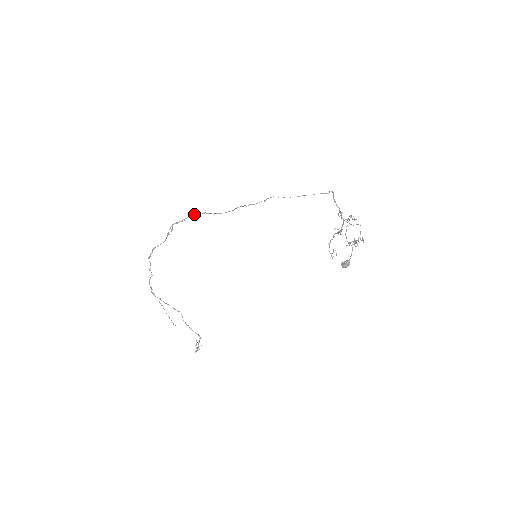
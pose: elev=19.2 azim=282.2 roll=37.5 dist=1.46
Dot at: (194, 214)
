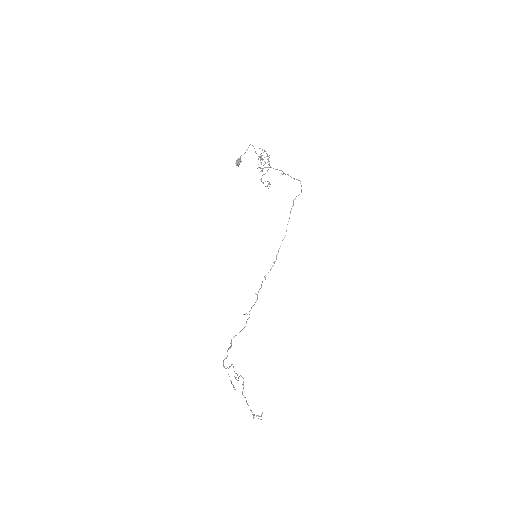
Dot at: occluded
